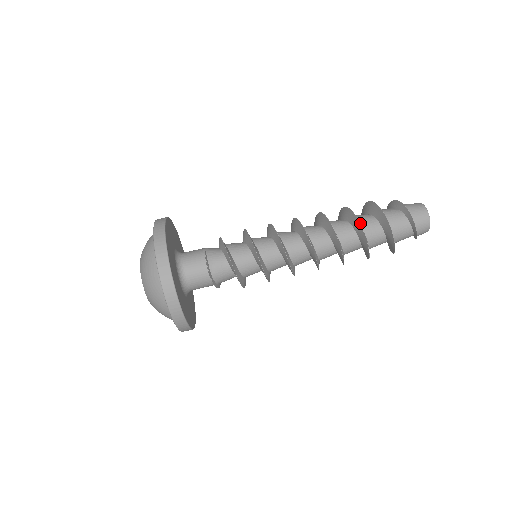
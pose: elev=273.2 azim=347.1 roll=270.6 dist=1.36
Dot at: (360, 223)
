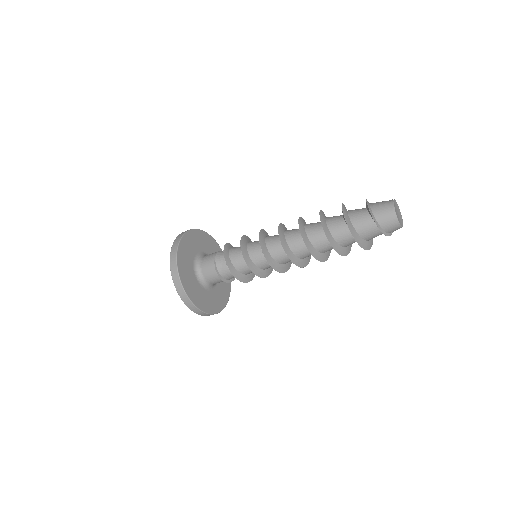
Dot at: (332, 234)
